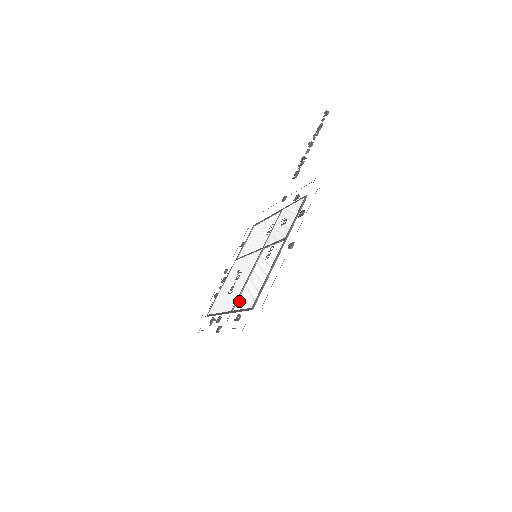
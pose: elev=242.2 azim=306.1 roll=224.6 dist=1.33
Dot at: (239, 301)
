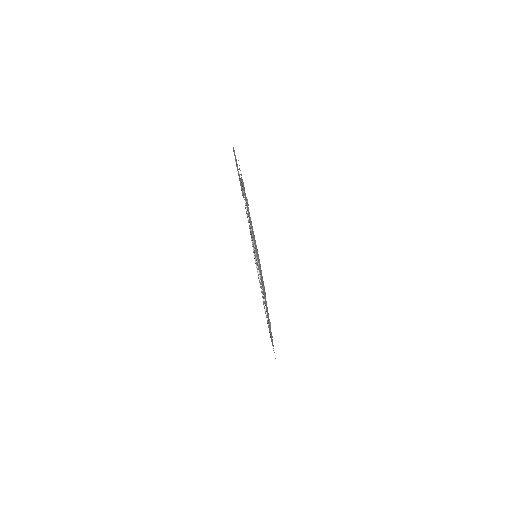
Dot at: occluded
